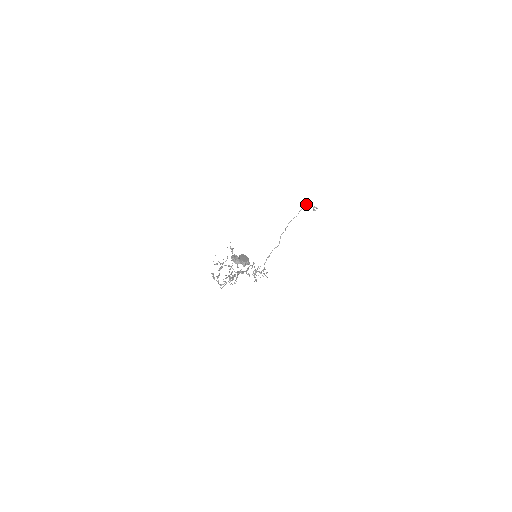
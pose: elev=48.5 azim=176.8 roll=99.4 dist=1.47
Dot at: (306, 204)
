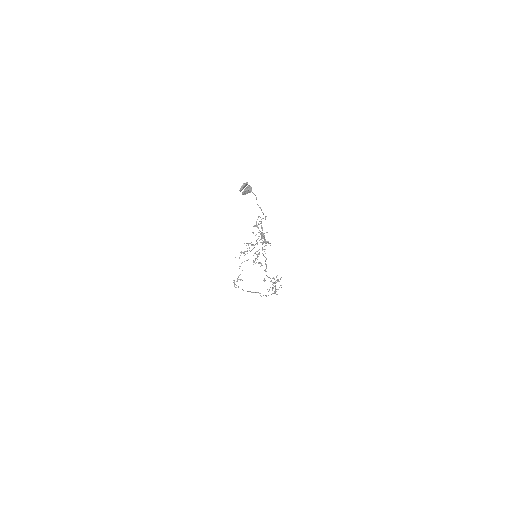
Dot at: occluded
